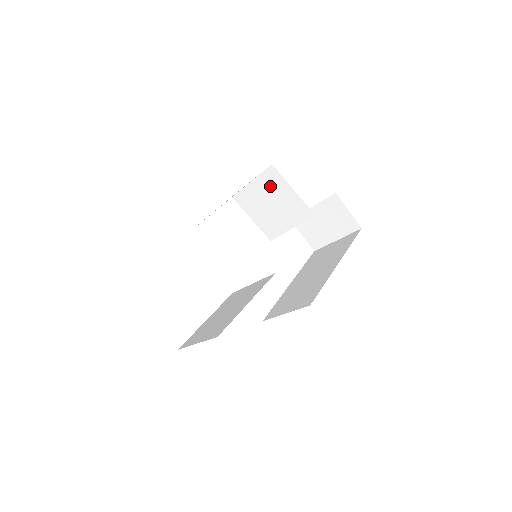
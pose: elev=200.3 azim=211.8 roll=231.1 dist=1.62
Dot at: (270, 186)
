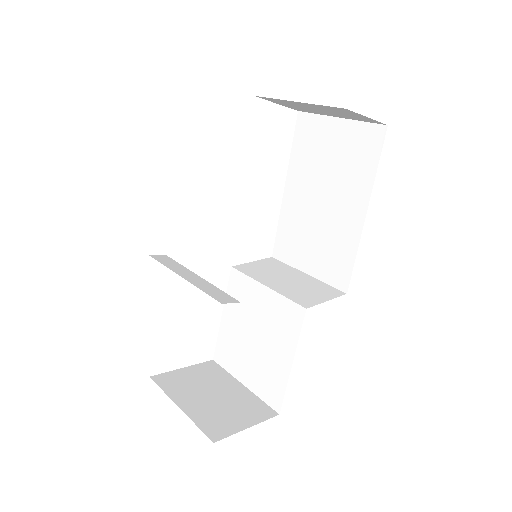
Dot at: occluded
